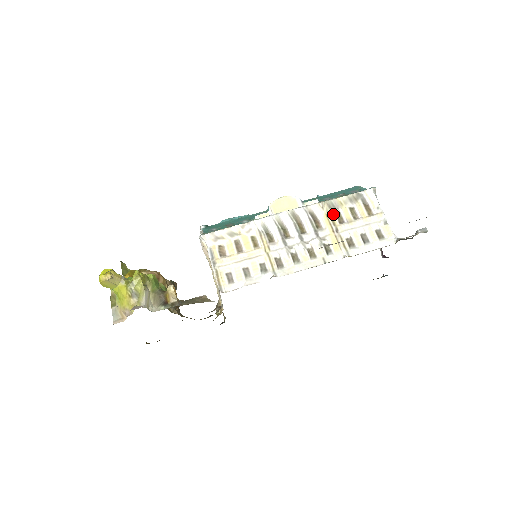
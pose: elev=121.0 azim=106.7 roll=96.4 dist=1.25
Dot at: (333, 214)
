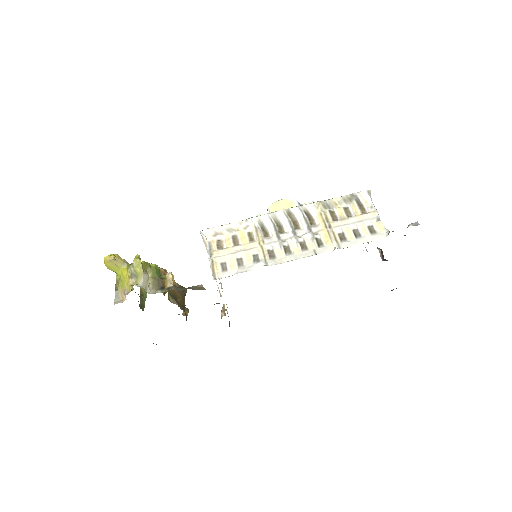
Dot at: (327, 213)
